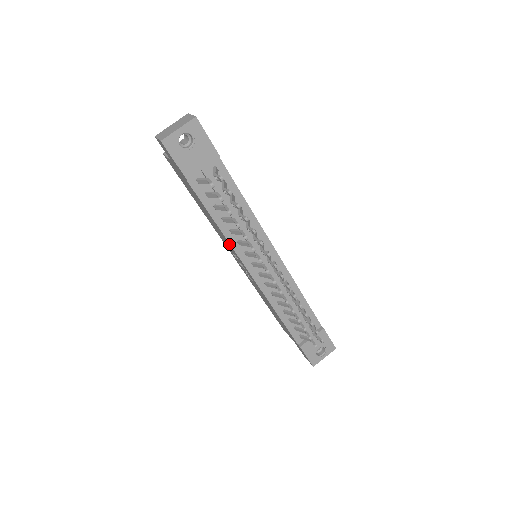
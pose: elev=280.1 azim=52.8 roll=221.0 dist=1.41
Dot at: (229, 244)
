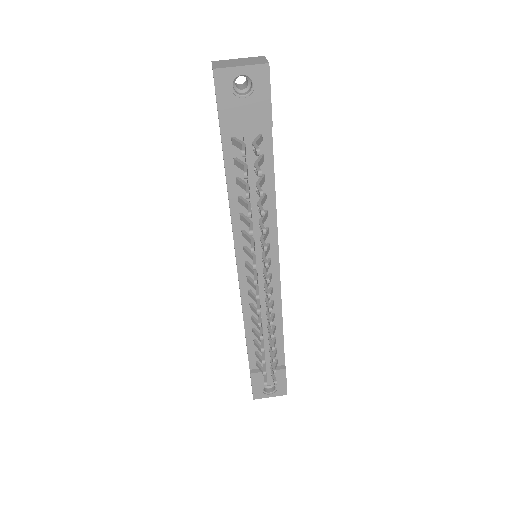
Dot at: (232, 228)
